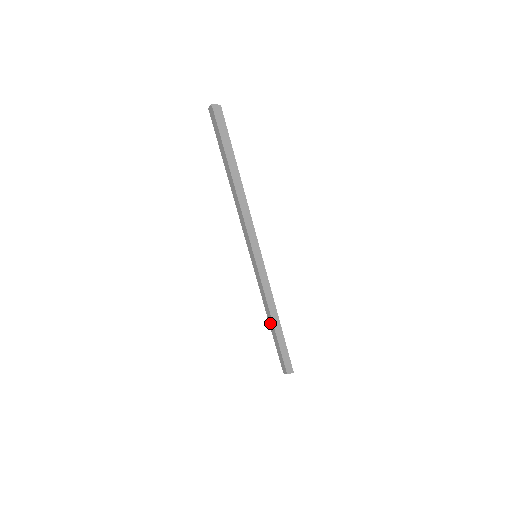
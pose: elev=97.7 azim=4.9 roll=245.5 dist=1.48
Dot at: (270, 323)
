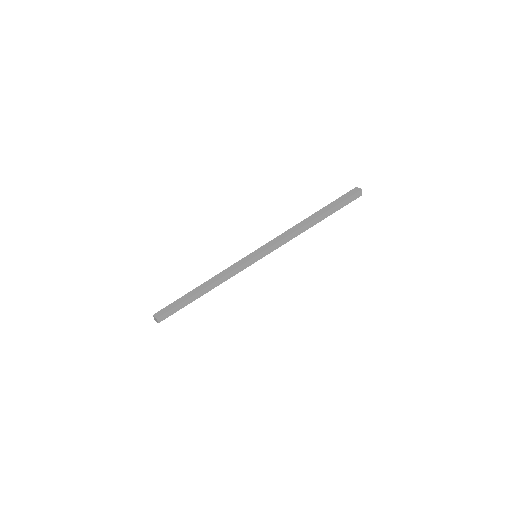
Dot at: (200, 287)
